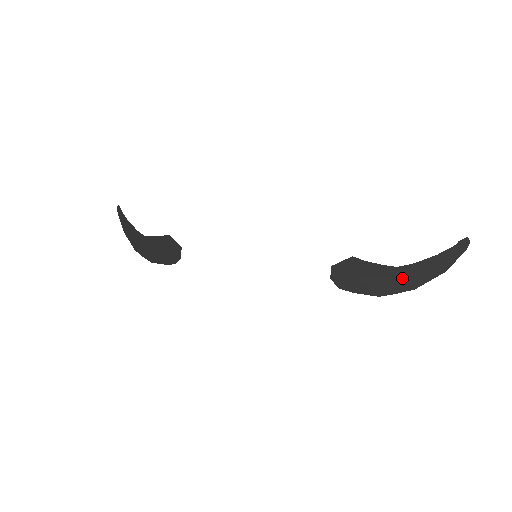
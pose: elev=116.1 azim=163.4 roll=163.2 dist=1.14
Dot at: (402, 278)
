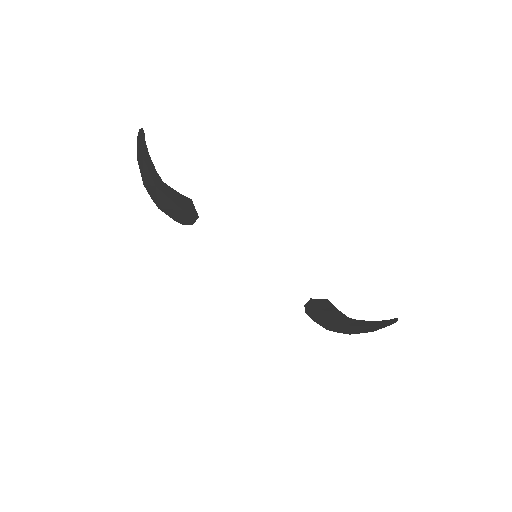
Dot at: (347, 325)
